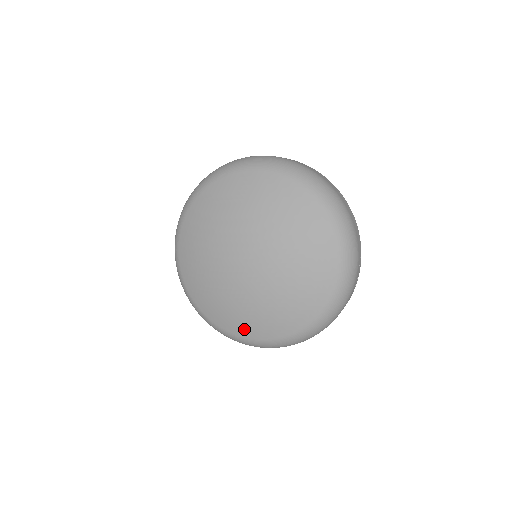
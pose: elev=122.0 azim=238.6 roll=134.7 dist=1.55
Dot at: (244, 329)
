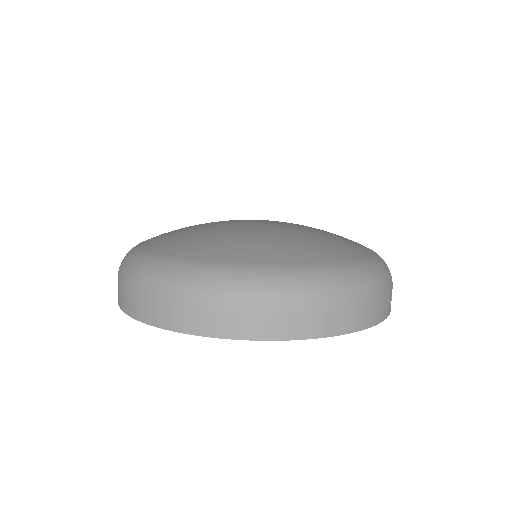
Dot at: (266, 254)
